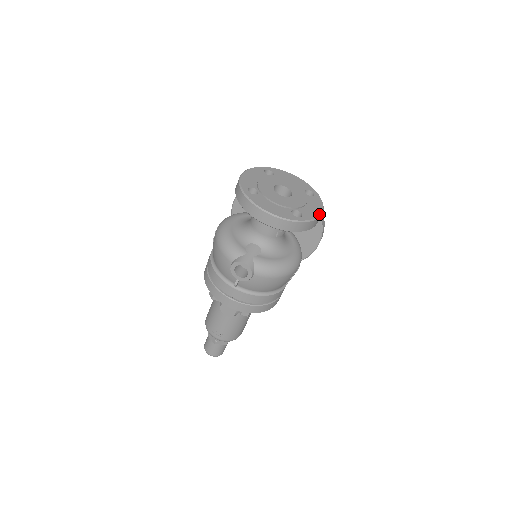
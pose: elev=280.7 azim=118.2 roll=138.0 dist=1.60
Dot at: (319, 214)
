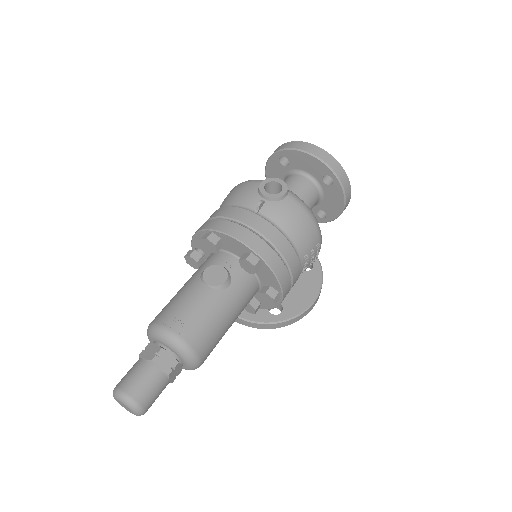
Dot at: (350, 192)
